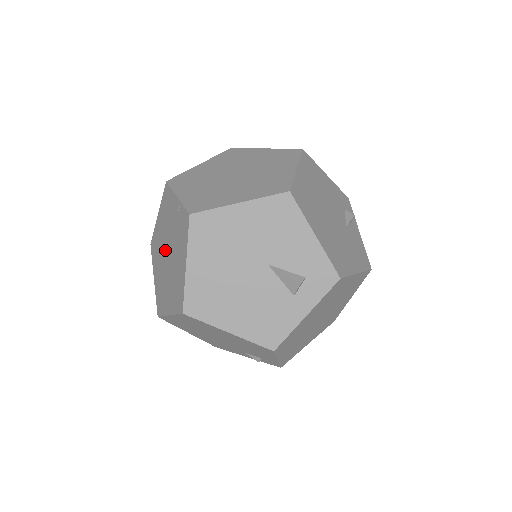
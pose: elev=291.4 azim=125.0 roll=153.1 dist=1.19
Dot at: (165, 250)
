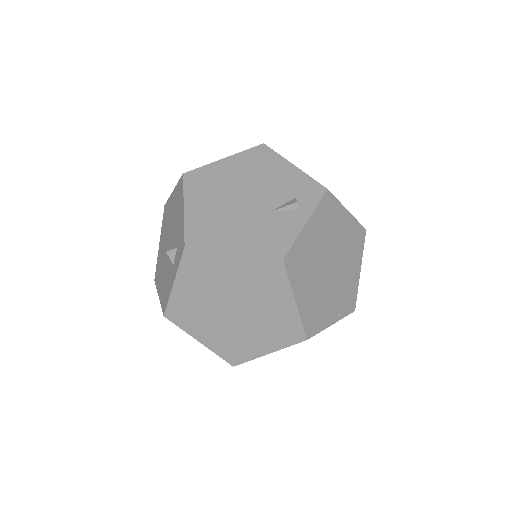
Dot at: occluded
